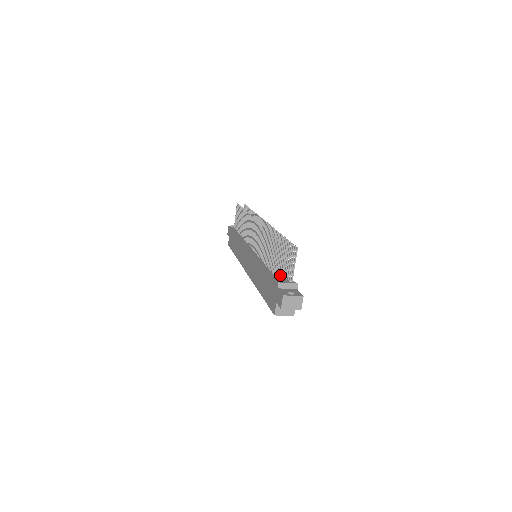
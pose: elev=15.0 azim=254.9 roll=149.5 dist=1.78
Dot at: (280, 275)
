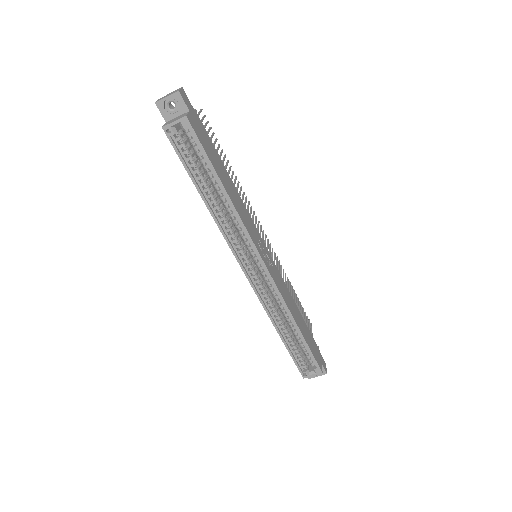
Dot at: occluded
